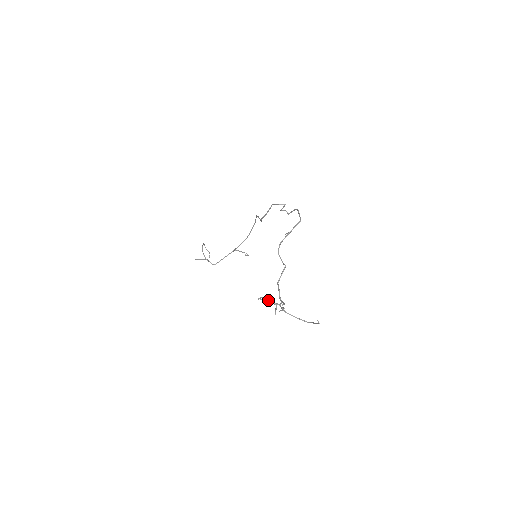
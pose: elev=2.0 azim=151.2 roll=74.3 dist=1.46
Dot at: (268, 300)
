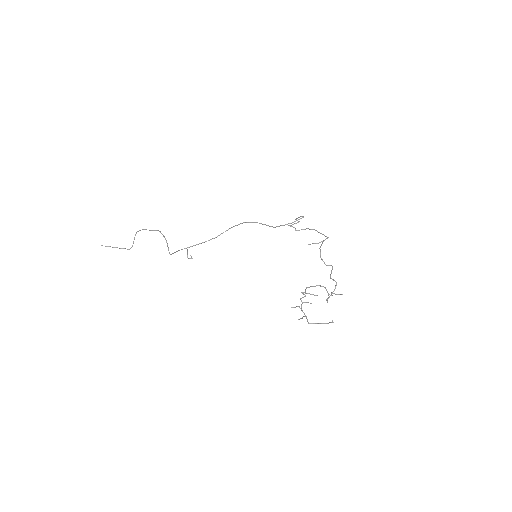
Dot at: (326, 289)
